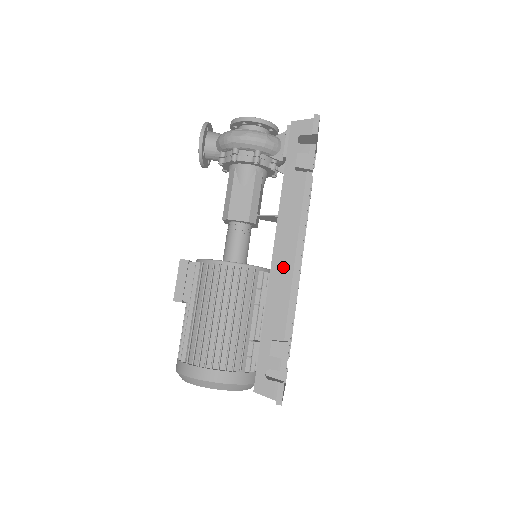
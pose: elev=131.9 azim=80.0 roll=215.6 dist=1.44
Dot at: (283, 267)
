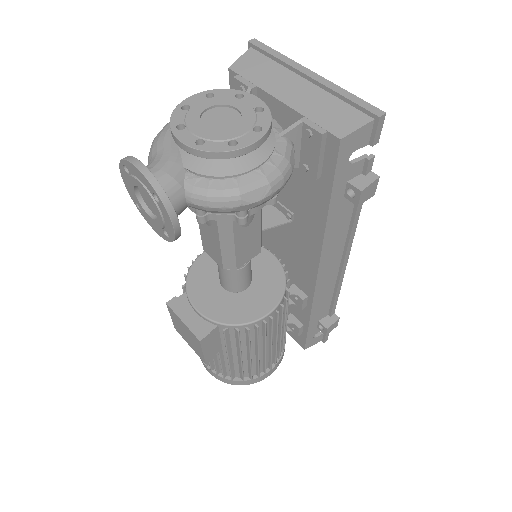
Dot at: (328, 280)
